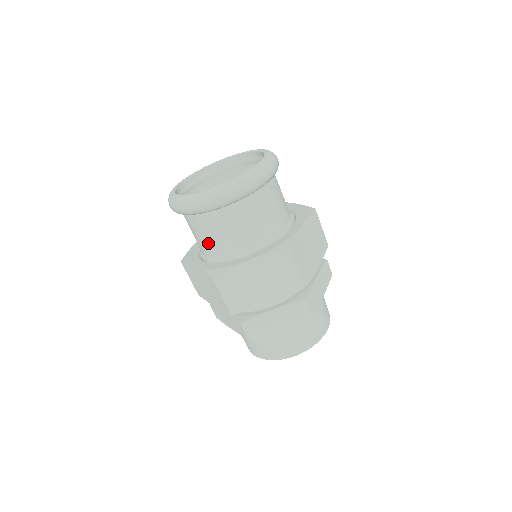
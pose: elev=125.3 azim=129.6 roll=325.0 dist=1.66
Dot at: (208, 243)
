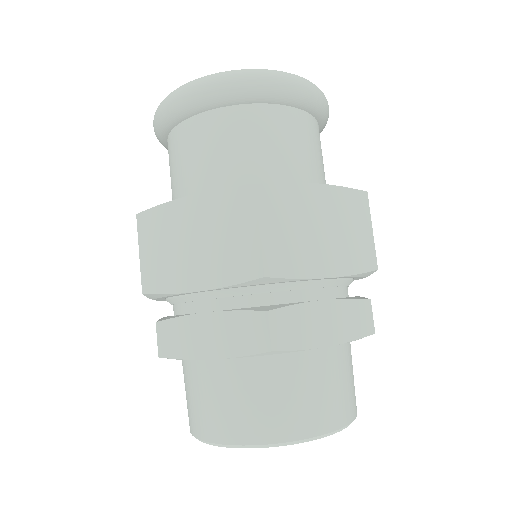
Dot at: (172, 184)
